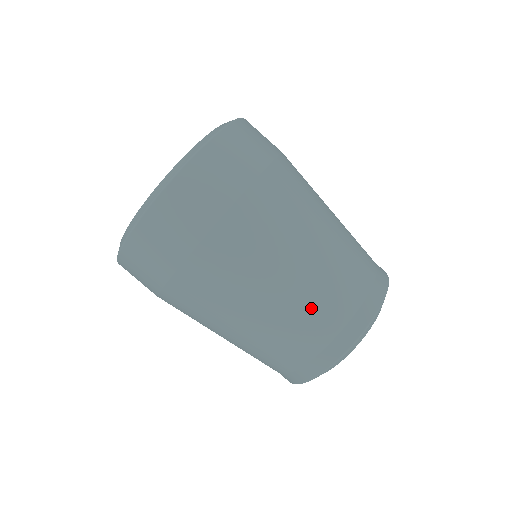
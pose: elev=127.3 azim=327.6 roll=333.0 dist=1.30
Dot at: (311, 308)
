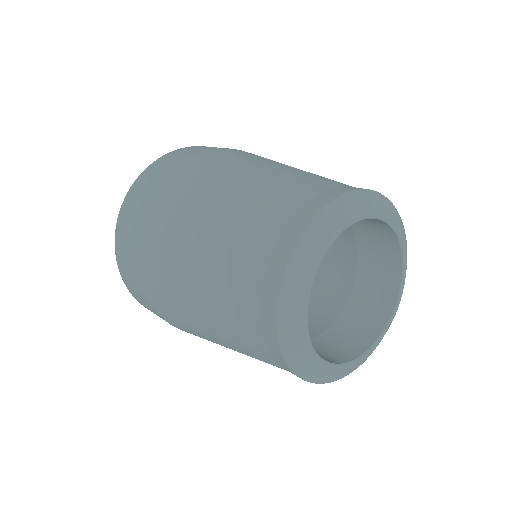
Dot at: (244, 223)
